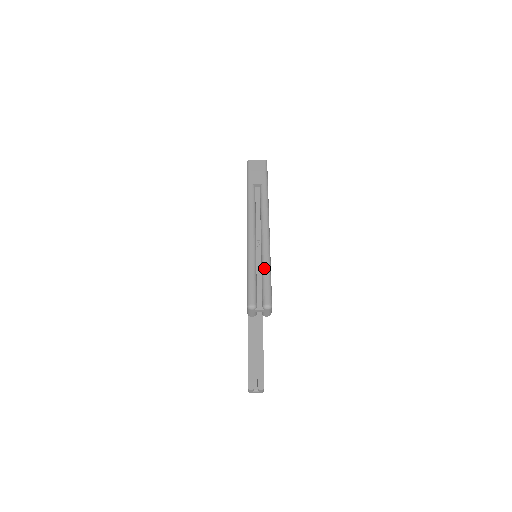
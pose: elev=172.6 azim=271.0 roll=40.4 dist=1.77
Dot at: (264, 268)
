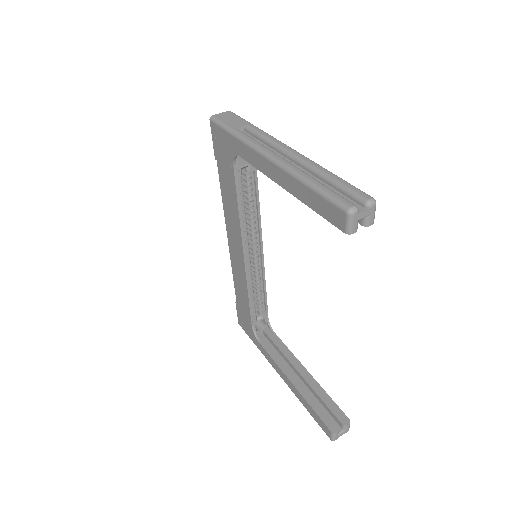
Dot at: (327, 175)
